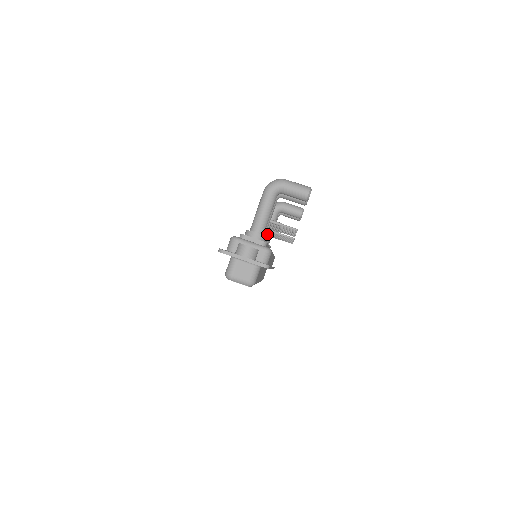
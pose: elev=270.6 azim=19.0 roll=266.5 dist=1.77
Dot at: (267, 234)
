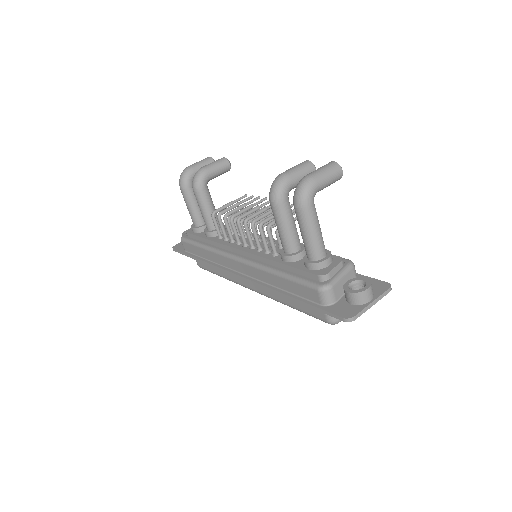
Dot at: (271, 232)
